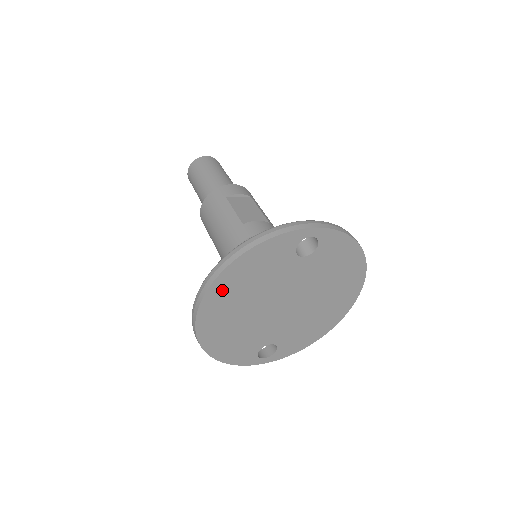
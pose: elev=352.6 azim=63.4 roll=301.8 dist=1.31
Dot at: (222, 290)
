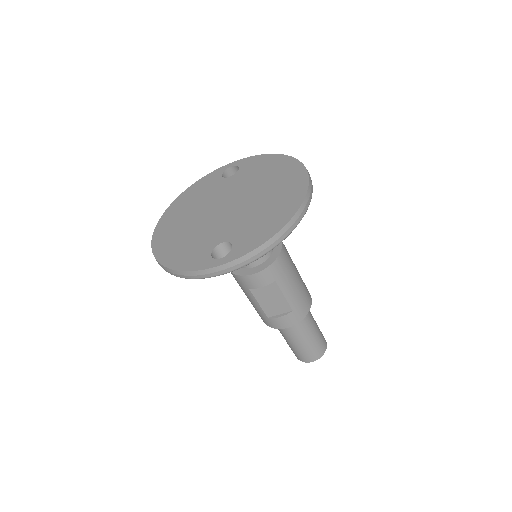
Dot at: (172, 214)
